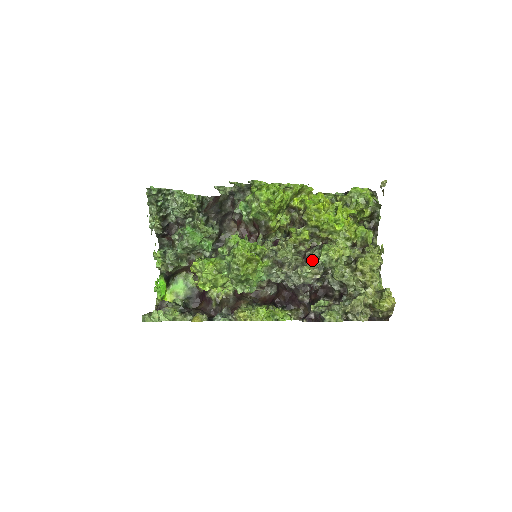
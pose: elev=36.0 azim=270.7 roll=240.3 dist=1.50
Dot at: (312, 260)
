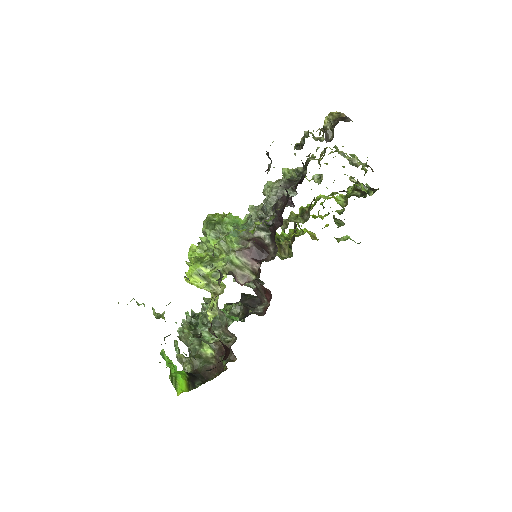
Dot at: occluded
